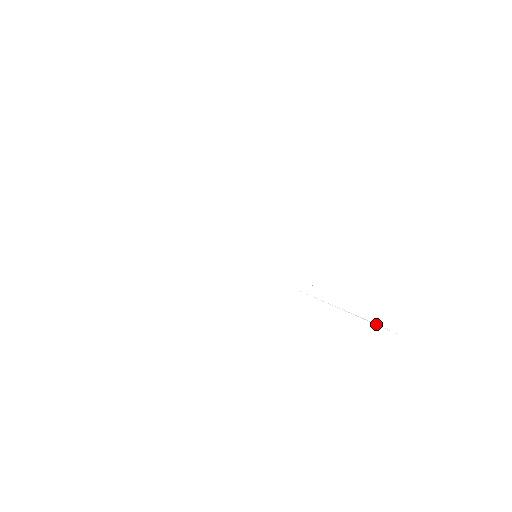
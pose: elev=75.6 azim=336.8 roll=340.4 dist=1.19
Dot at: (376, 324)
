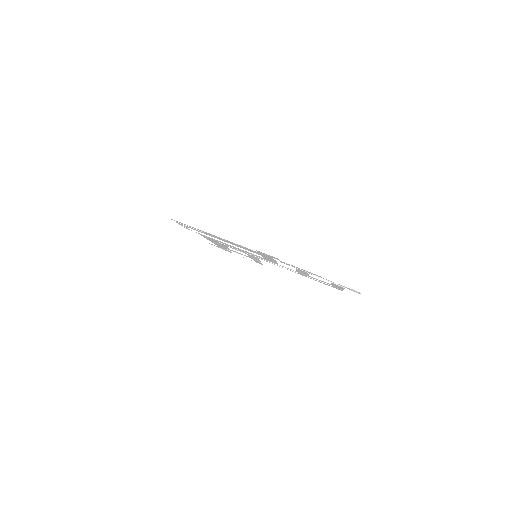
Dot at: (341, 286)
